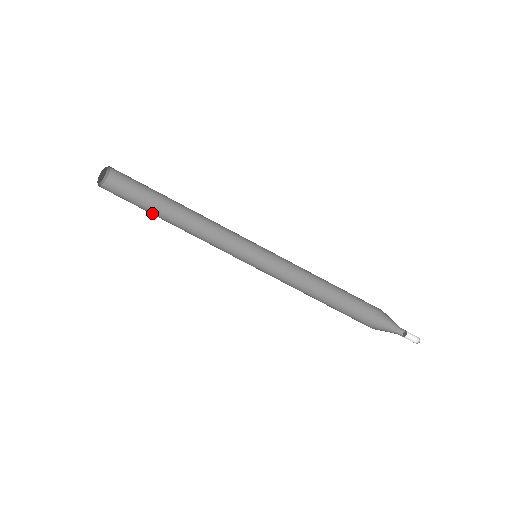
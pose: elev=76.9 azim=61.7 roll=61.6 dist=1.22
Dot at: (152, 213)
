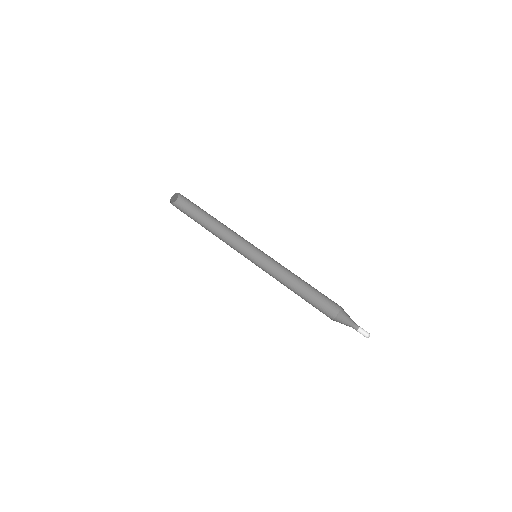
Dot at: (199, 222)
